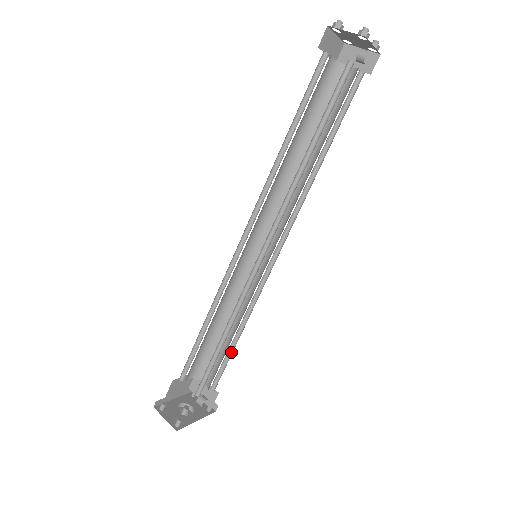
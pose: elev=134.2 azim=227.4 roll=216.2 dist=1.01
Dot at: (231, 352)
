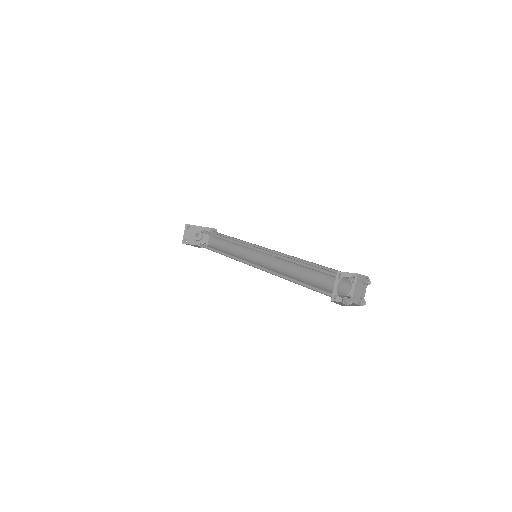
Dot at: occluded
